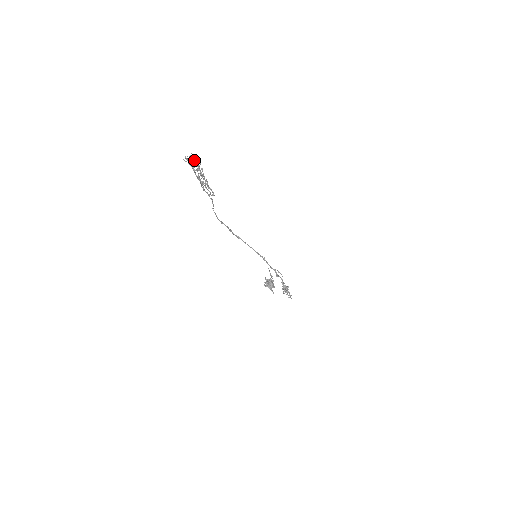
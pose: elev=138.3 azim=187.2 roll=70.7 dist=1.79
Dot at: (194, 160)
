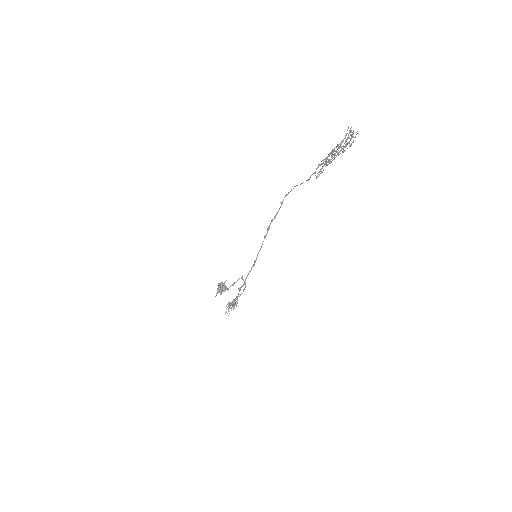
Dot at: (351, 139)
